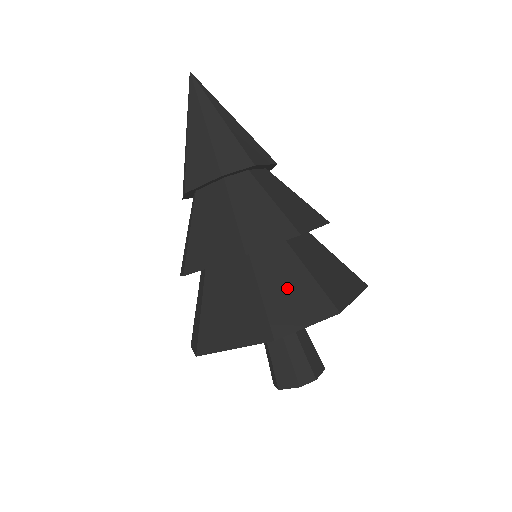
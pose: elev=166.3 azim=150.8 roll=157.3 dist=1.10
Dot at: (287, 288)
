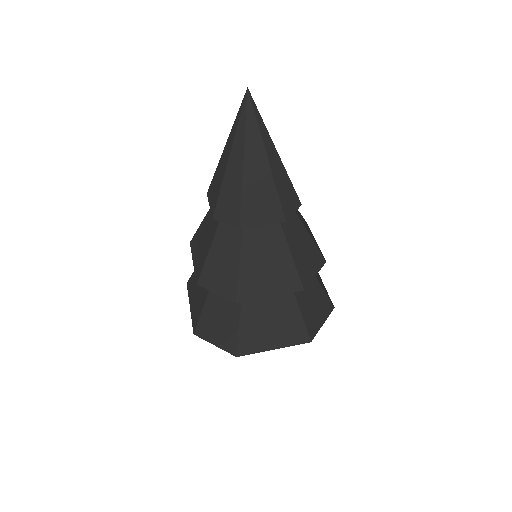
Dot at: (220, 316)
